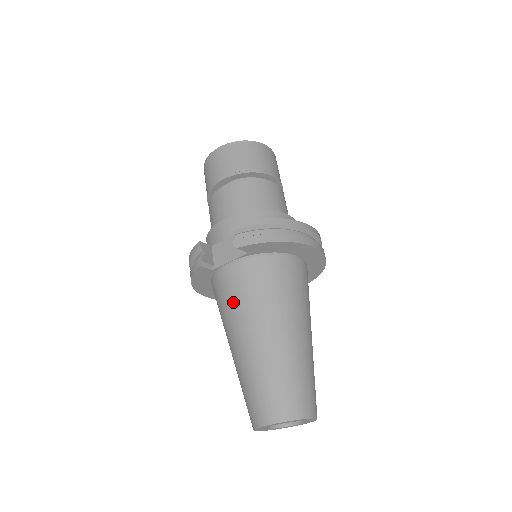
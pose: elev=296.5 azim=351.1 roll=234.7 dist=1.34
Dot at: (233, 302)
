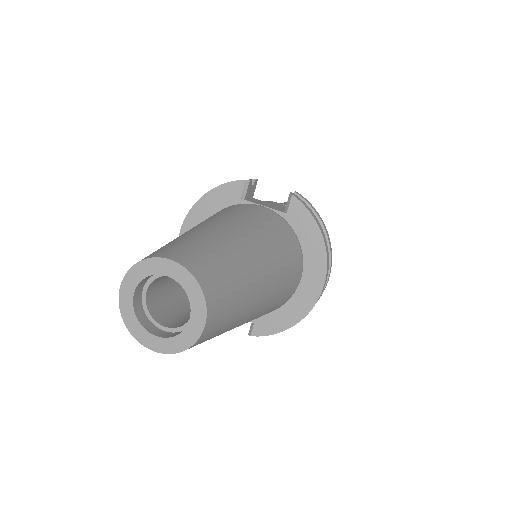
Dot at: (239, 213)
